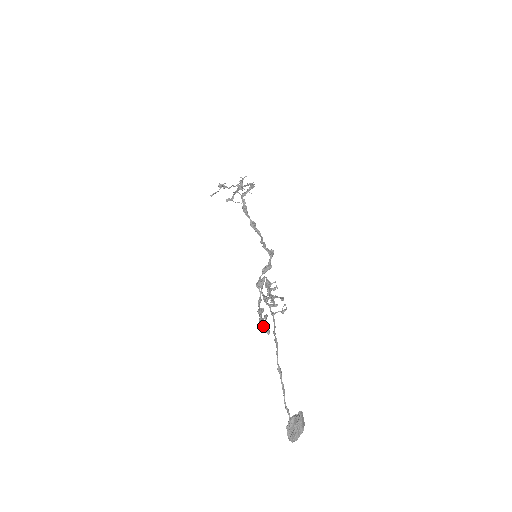
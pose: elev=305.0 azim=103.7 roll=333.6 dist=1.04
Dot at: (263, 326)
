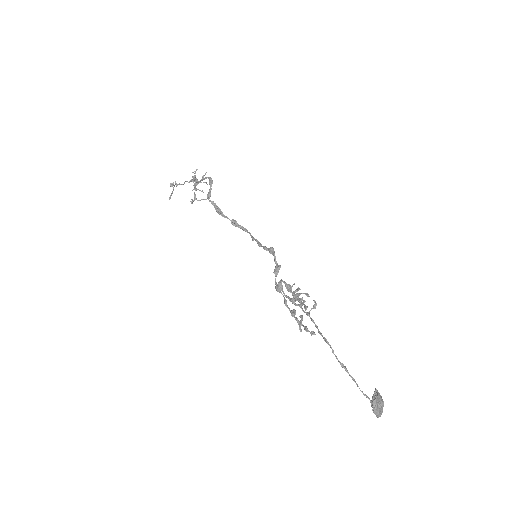
Dot at: (305, 329)
